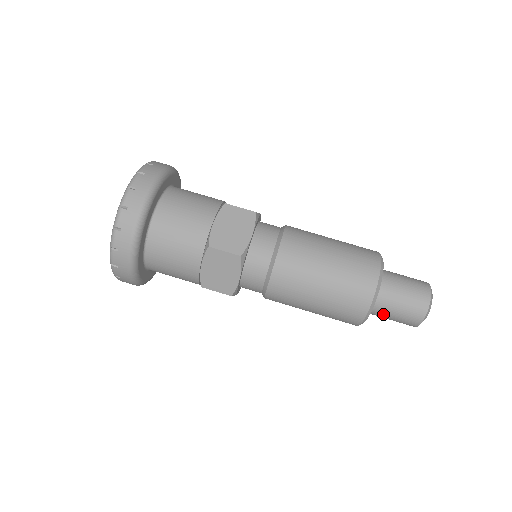
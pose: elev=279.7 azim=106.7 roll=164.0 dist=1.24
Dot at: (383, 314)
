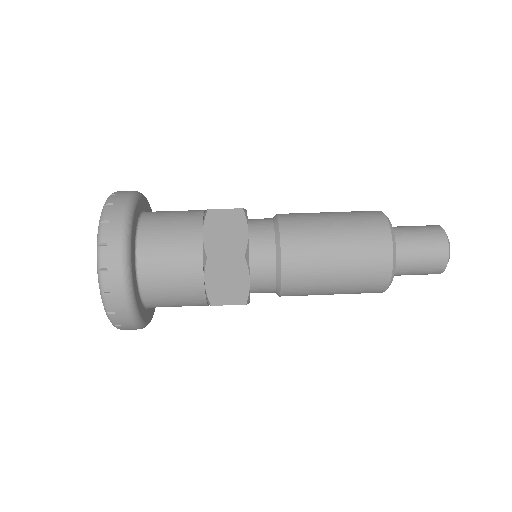
Dot at: (406, 271)
